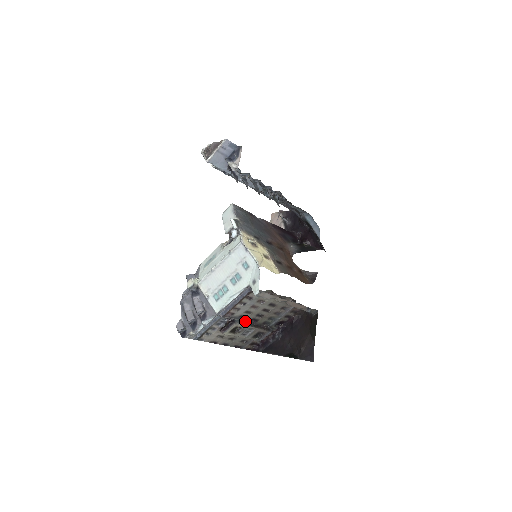
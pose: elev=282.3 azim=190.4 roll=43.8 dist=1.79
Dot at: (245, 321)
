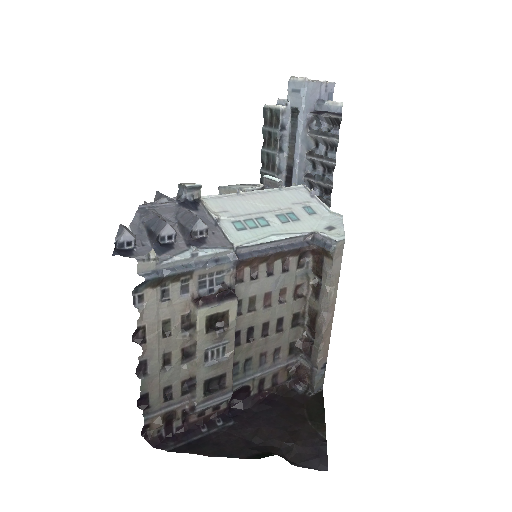
Dot at: occluded
